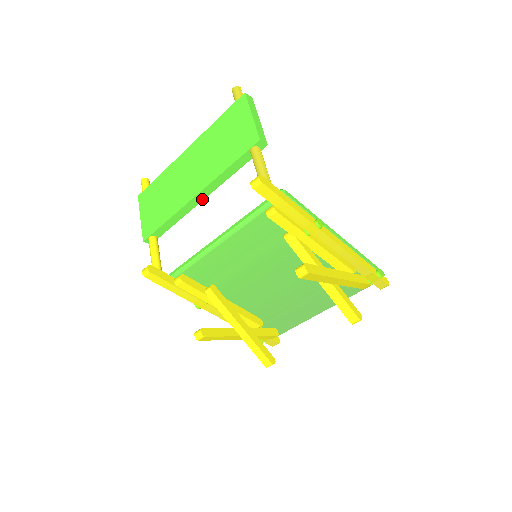
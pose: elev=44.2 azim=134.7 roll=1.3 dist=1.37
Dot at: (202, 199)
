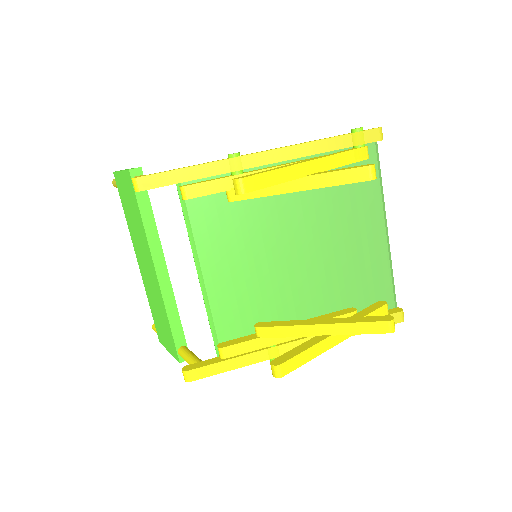
Dot at: (165, 269)
